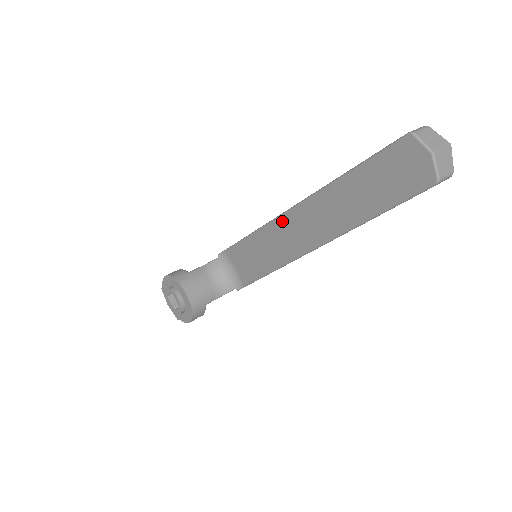
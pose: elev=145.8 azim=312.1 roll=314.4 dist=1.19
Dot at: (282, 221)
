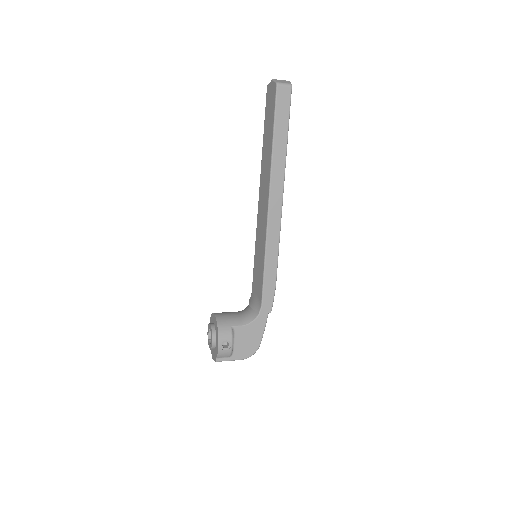
Dot at: (259, 210)
